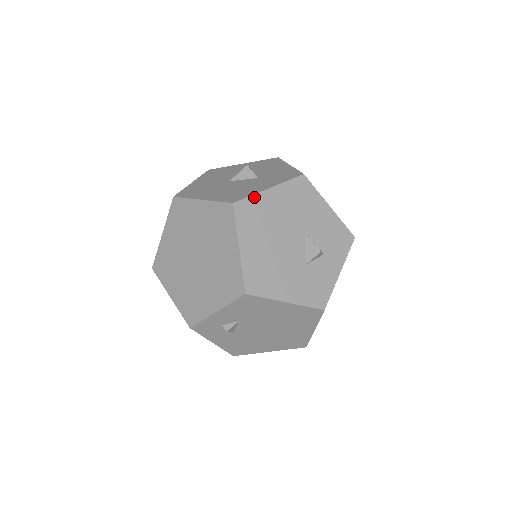
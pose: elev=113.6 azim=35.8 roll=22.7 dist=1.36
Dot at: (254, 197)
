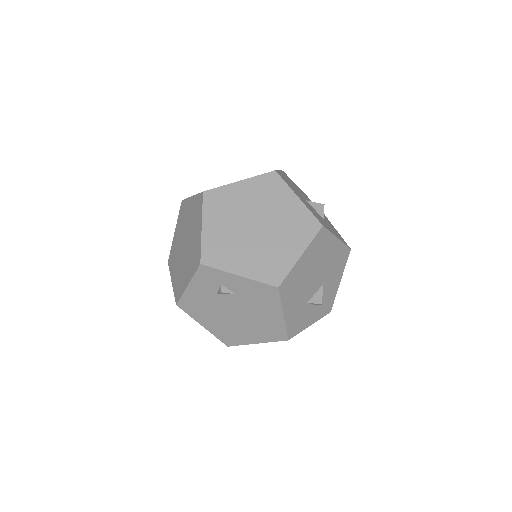
Dot at: (330, 234)
